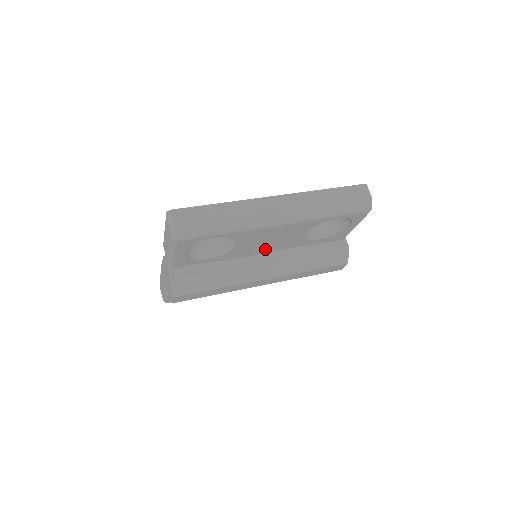
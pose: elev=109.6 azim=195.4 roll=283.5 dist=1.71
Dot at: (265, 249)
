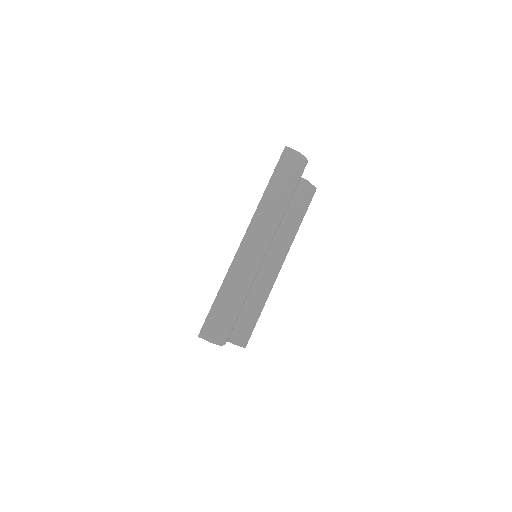
Dot at: occluded
